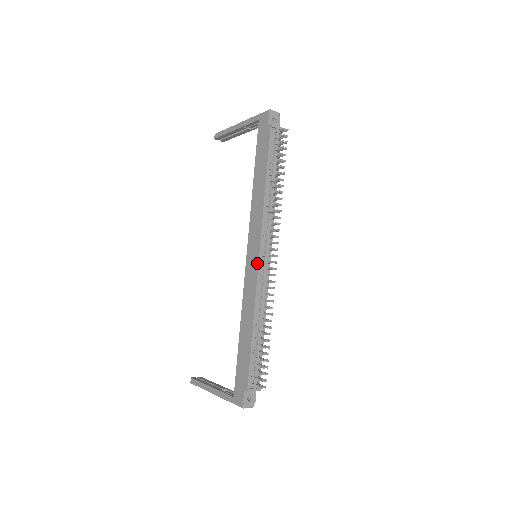
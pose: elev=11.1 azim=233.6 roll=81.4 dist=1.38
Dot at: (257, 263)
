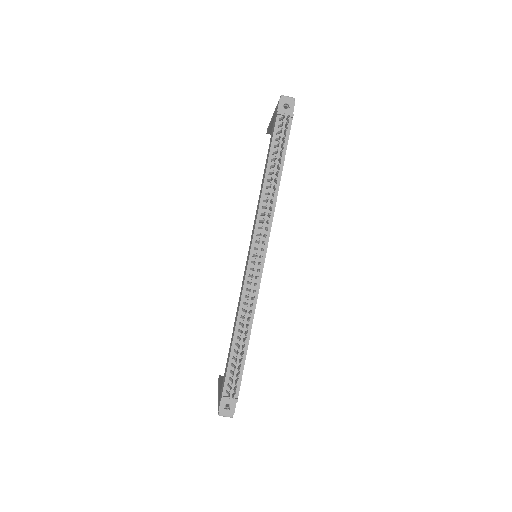
Dot at: (247, 263)
